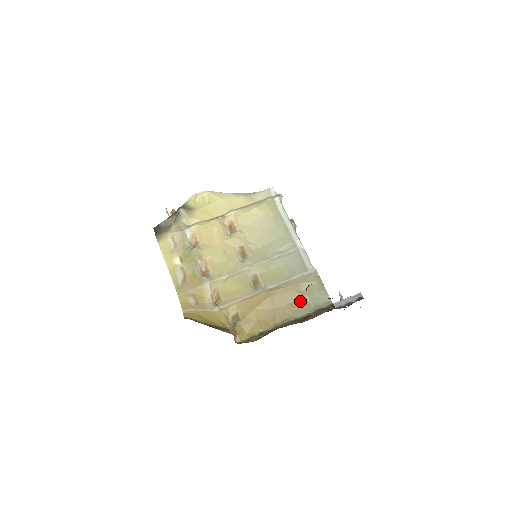
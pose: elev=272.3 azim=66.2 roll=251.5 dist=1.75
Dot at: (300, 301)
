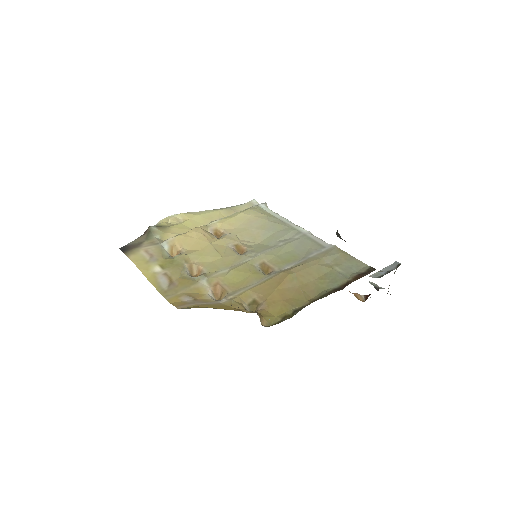
Dot at: (330, 273)
